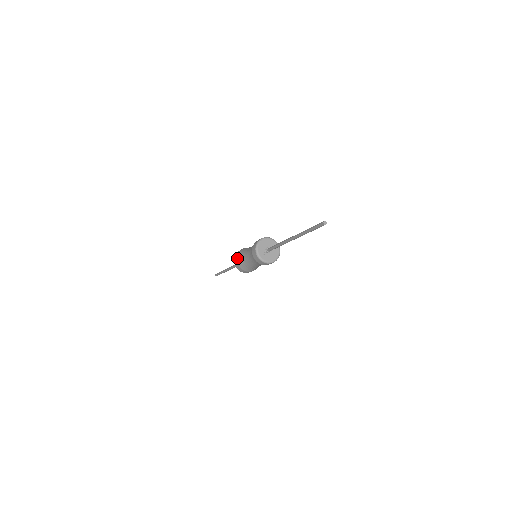
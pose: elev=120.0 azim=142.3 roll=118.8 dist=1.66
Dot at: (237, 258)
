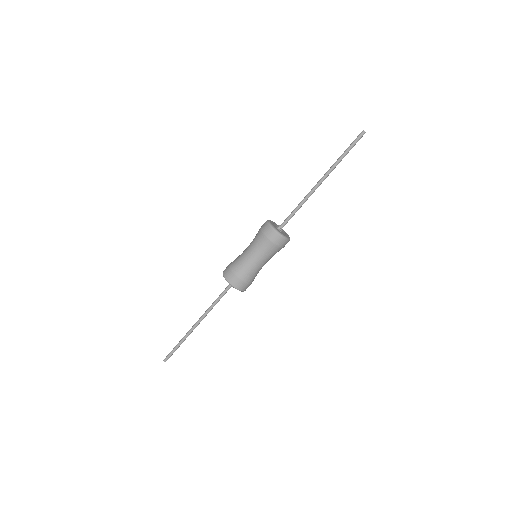
Dot at: (233, 271)
